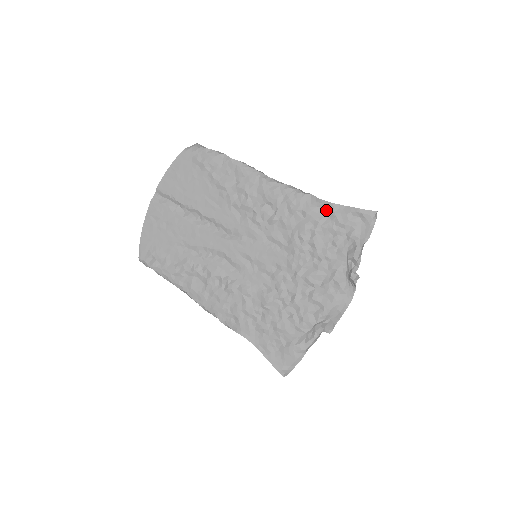
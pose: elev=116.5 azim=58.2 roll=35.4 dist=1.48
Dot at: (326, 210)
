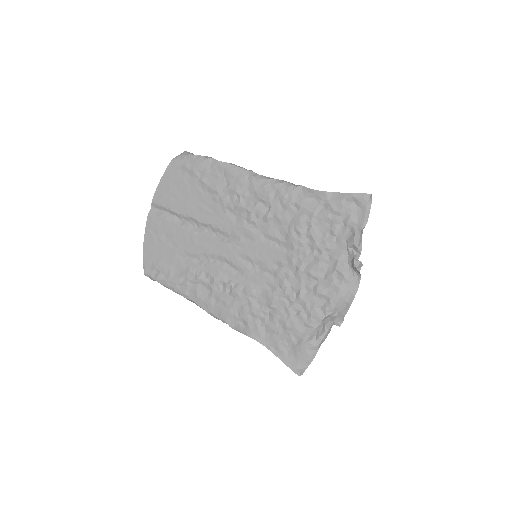
Dot at: (319, 200)
